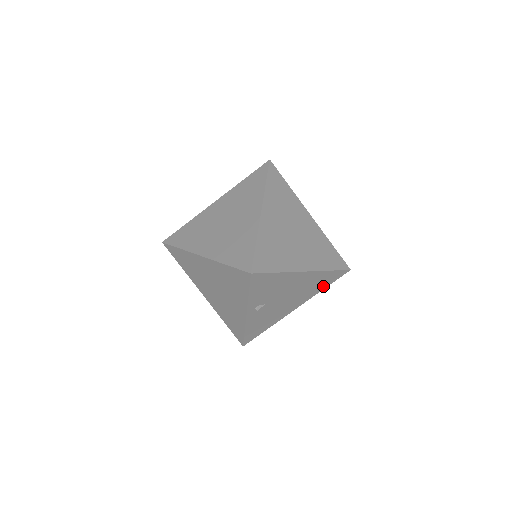
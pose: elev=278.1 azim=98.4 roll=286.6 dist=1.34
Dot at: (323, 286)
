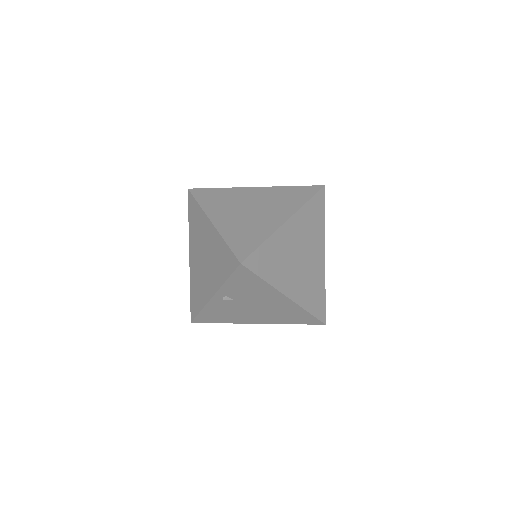
Dot at: (293, 321)
